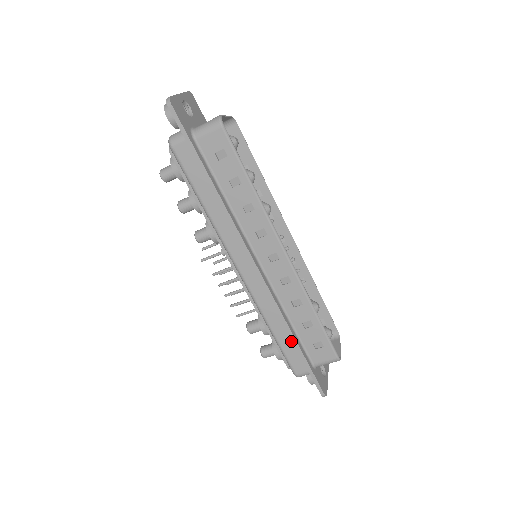
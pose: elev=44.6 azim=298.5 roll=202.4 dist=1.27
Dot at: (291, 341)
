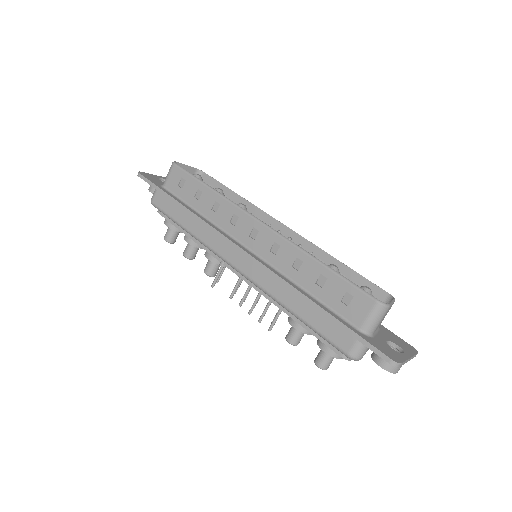
Dot at: (316, 311)
